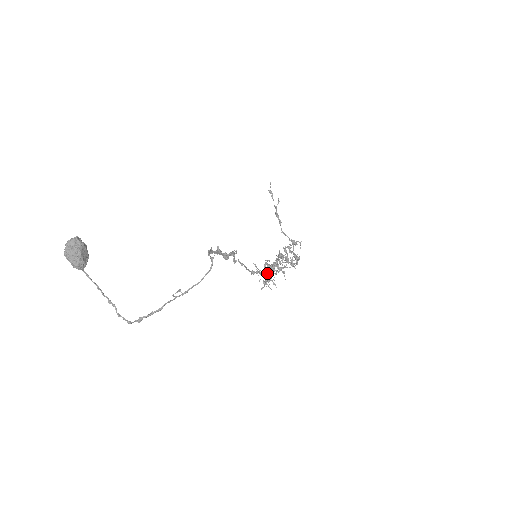
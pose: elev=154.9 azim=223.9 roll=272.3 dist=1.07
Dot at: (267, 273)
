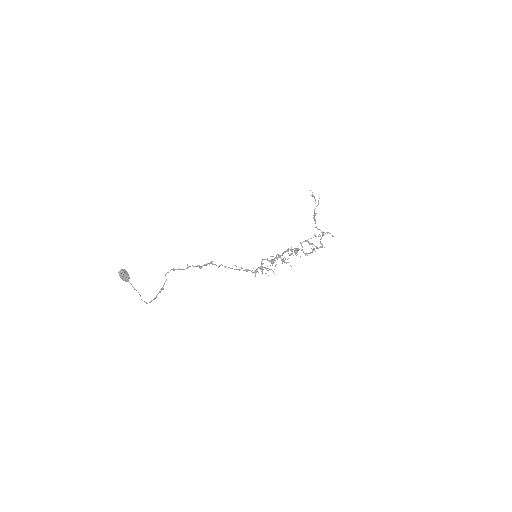
Dot at: (258, 267)
